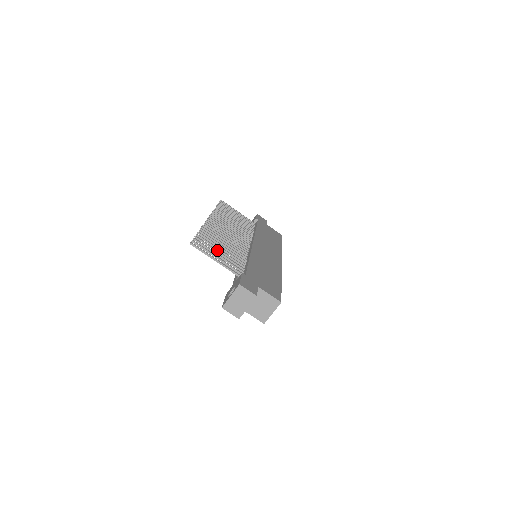
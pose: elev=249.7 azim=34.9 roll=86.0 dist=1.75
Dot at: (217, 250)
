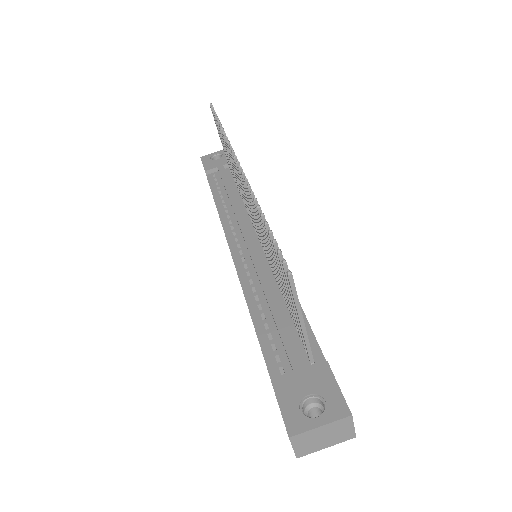
Dot at: occluded
